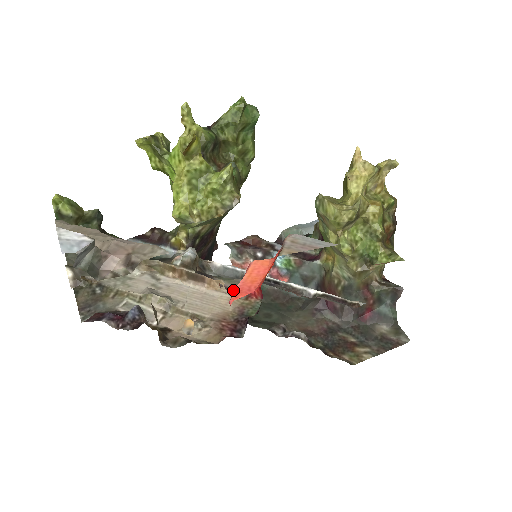
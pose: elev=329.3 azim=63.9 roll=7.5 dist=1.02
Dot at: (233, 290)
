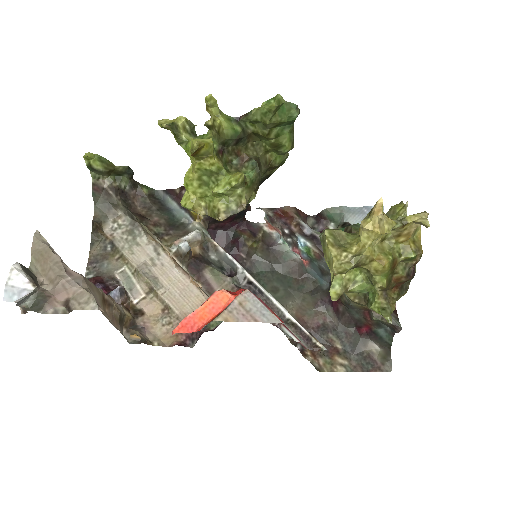
Dot at: (214, 290)
